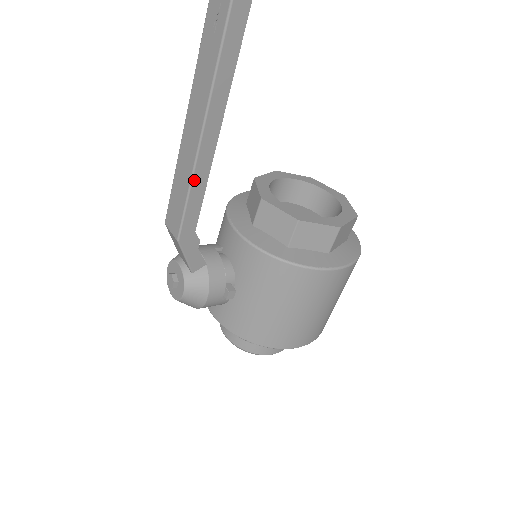
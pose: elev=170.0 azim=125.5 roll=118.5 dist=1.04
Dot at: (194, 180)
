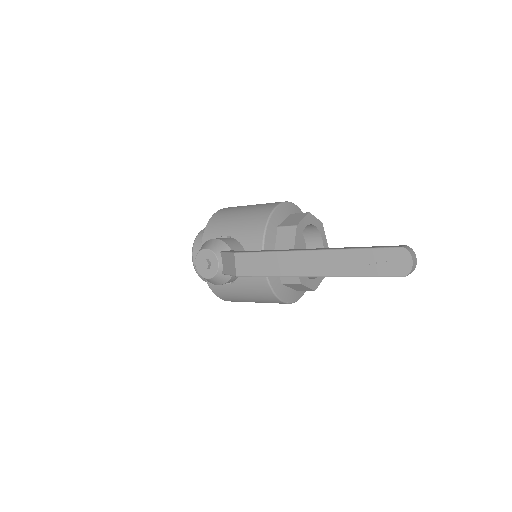
Dot at: (280, 276)
